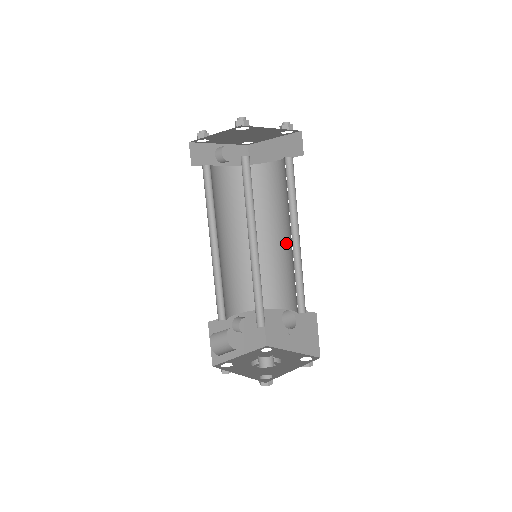
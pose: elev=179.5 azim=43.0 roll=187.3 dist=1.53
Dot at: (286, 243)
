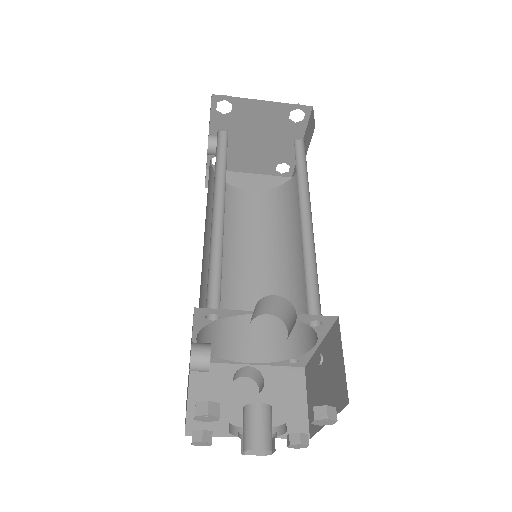
Dot at: (262, 273)
